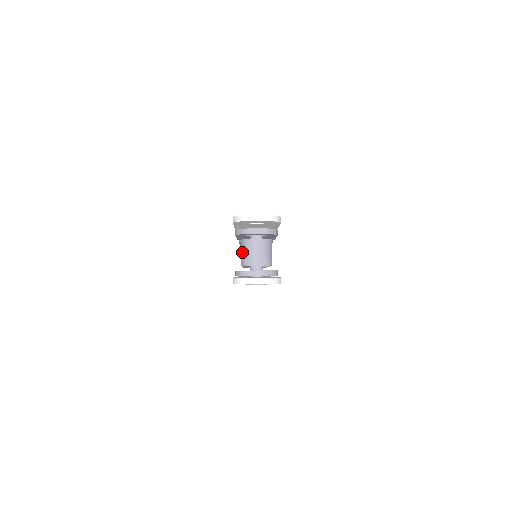
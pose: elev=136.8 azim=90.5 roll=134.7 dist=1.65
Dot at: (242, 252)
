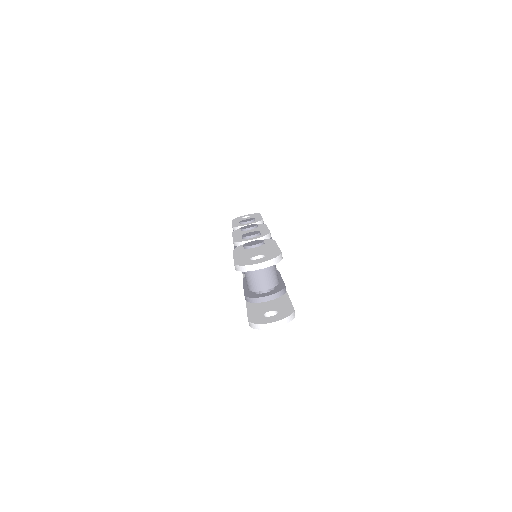
Dot at: (247, 278)
